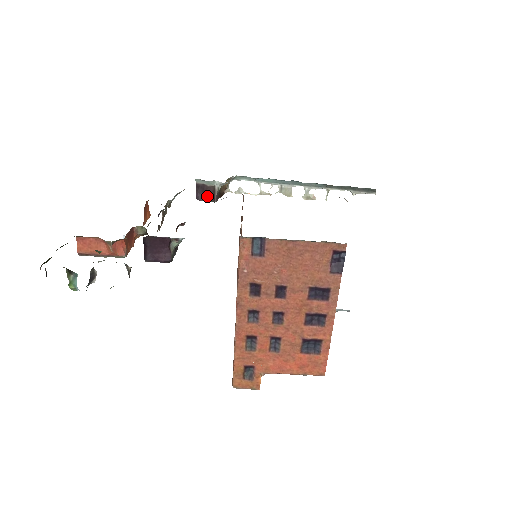
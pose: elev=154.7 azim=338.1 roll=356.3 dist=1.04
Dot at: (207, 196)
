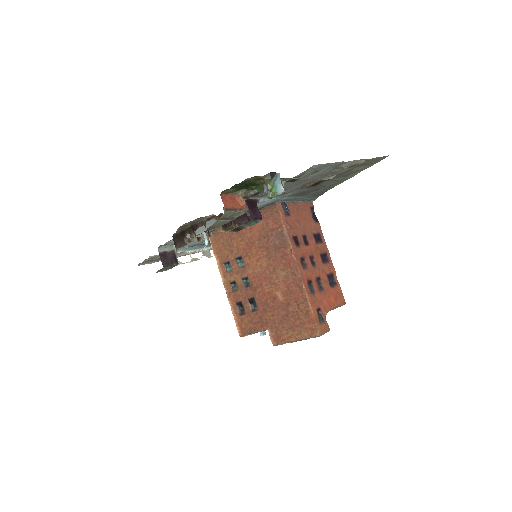
Dot at: (171, 261)
